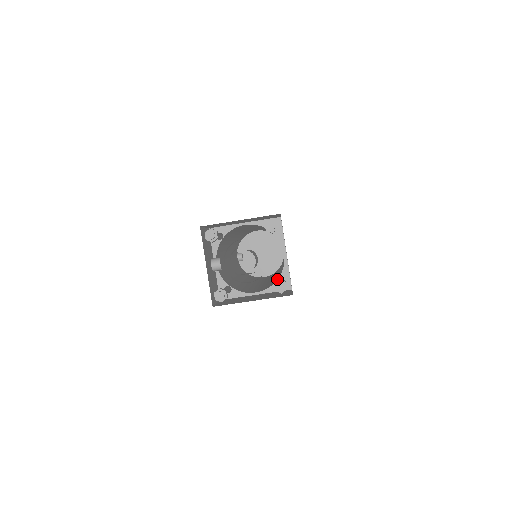
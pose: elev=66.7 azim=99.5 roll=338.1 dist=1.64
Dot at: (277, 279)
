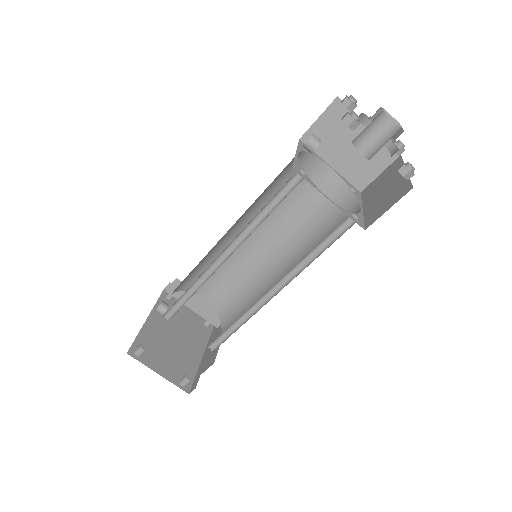
Dot at: occluded
